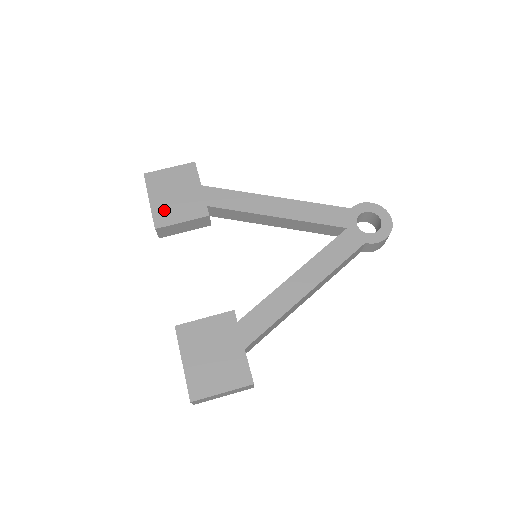
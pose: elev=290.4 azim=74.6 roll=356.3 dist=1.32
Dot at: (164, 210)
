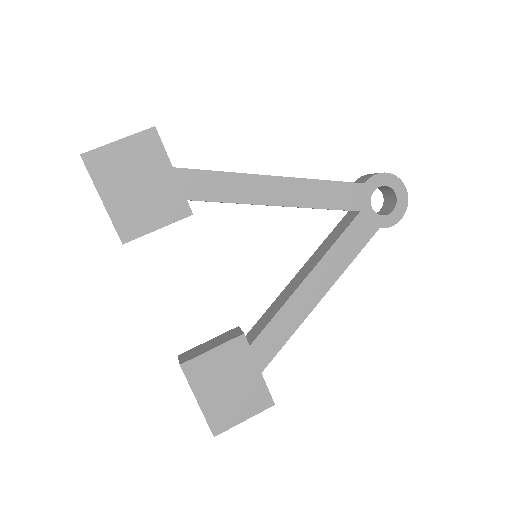
Dot at: (128, 214)
